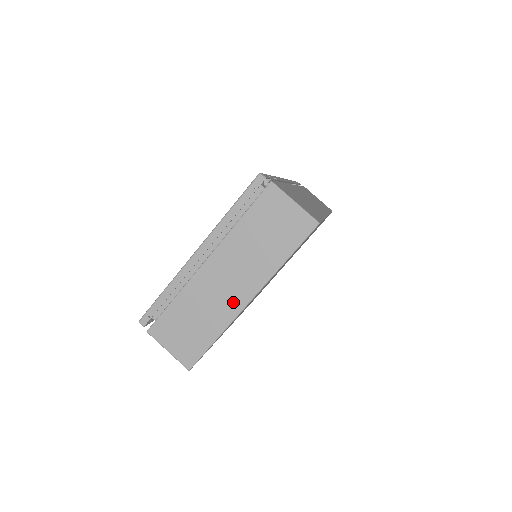
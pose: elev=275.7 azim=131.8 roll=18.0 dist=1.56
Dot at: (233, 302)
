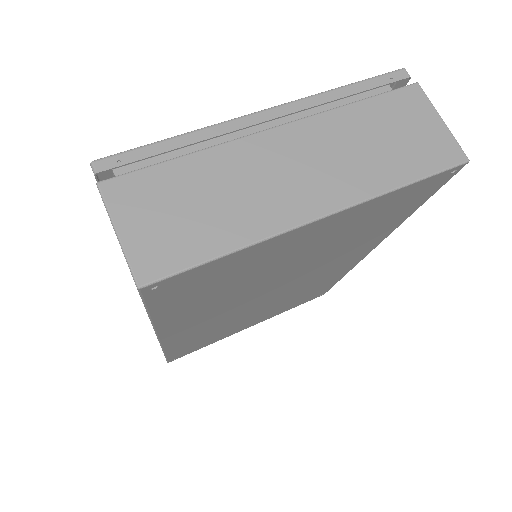
Dot at: (292, 205)
